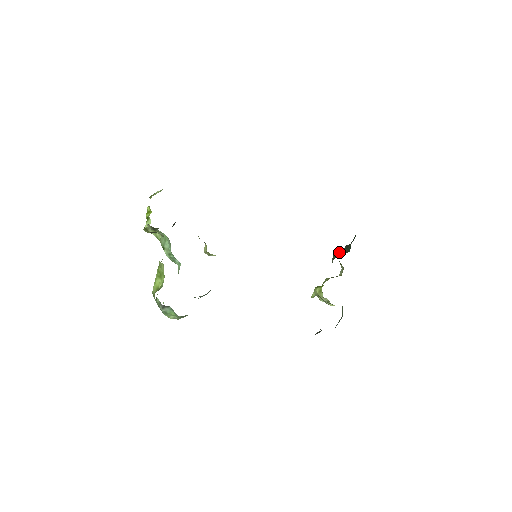
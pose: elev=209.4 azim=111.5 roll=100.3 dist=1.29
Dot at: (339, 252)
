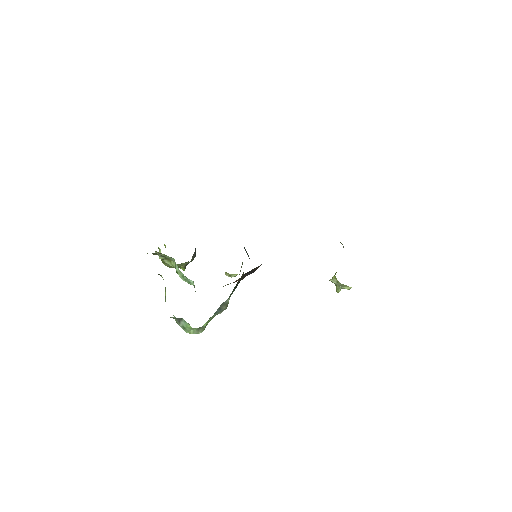
Dot at: occluded
